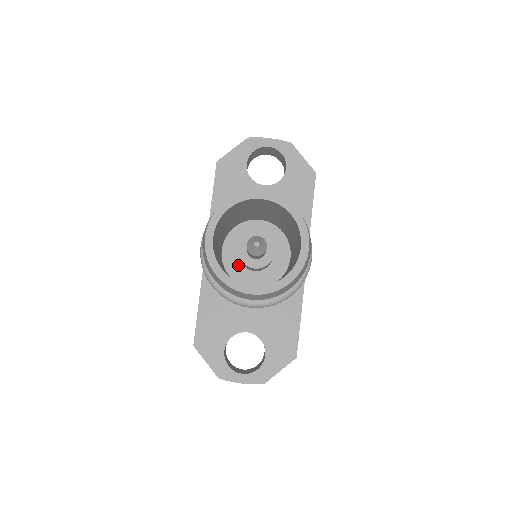
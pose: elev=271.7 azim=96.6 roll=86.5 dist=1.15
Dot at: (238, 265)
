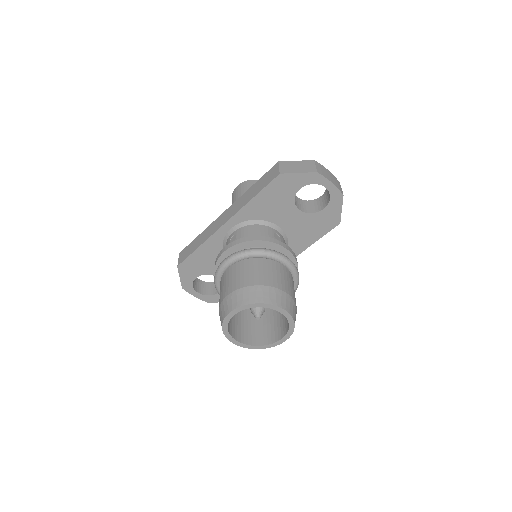
Dot at: occluded
